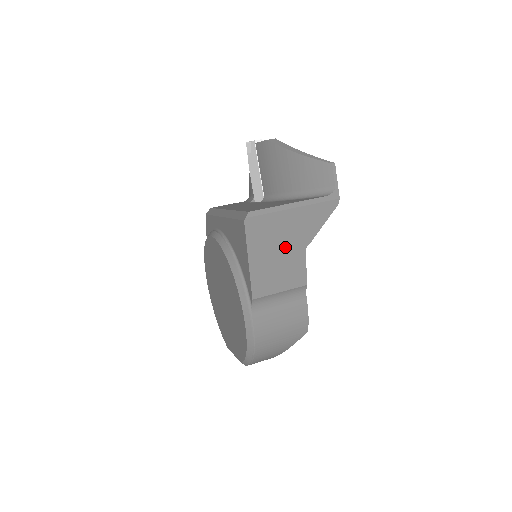
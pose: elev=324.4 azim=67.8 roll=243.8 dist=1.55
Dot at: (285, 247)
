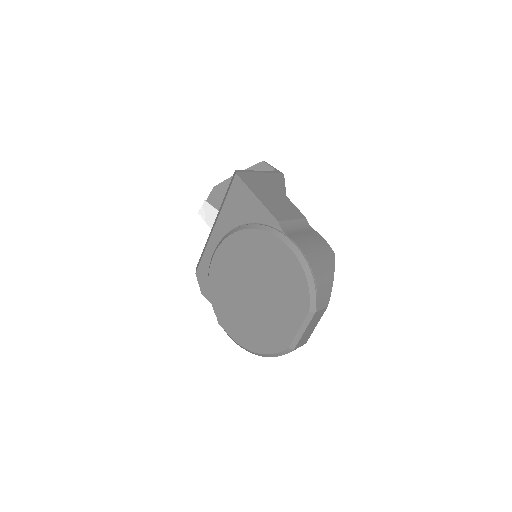
Dot at: (273, 193)
